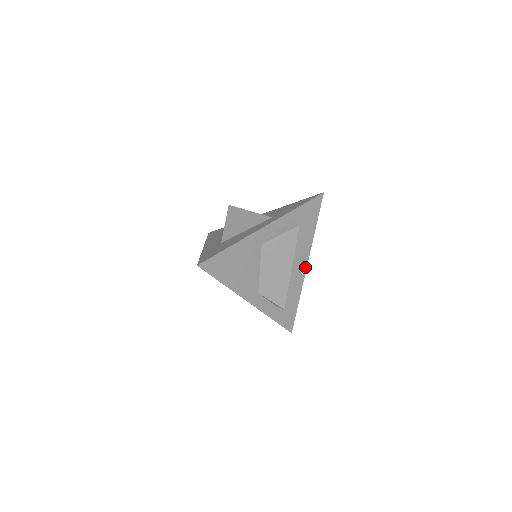
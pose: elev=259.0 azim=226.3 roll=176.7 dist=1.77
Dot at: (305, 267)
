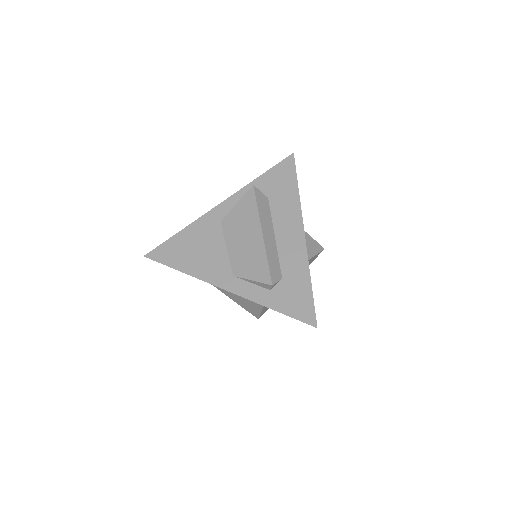
Dot at: (302, 235)
